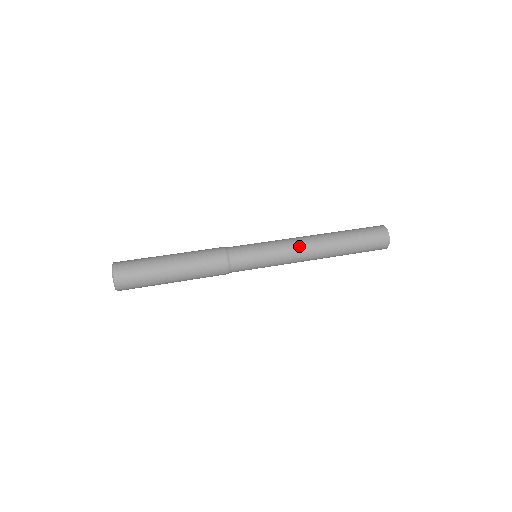
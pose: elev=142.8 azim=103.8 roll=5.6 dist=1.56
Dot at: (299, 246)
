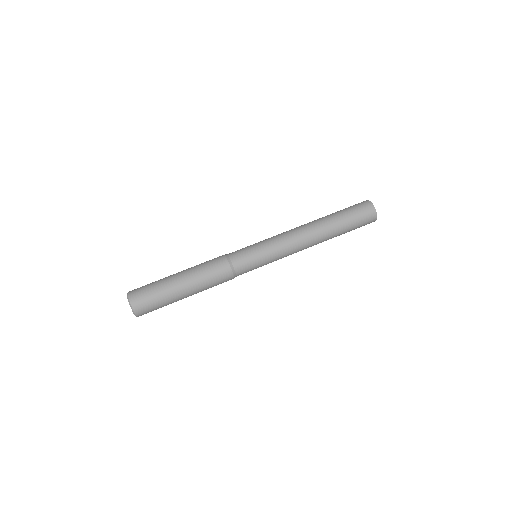
Dot at: (297, 250)
